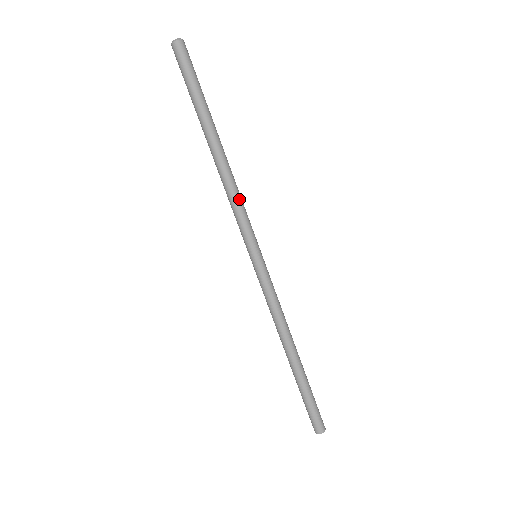
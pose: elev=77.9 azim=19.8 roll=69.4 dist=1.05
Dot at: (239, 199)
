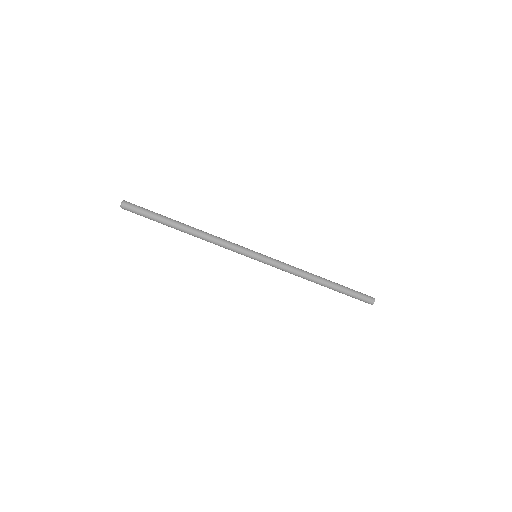
Dot at: (221, 239)
